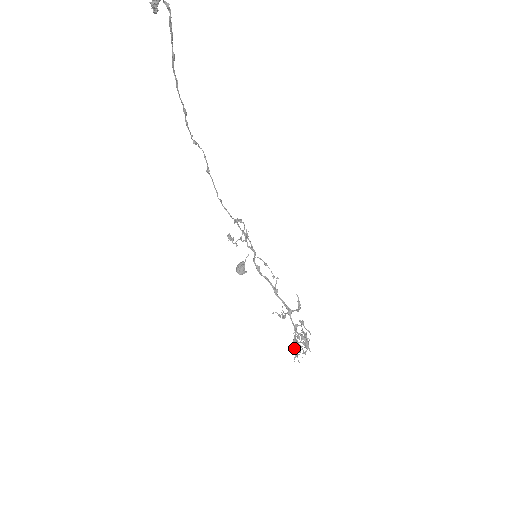
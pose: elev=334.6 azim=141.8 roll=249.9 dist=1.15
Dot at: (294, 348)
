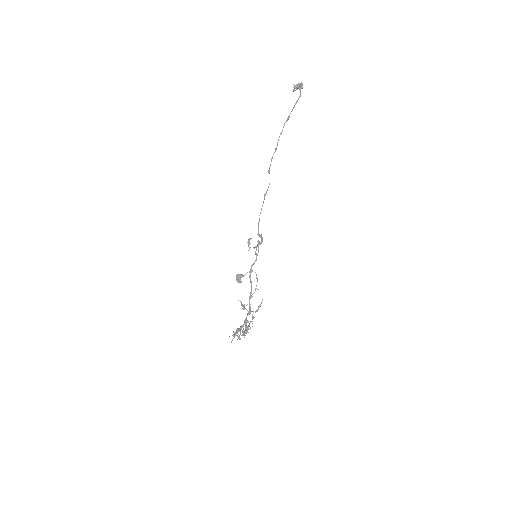
Dot at: occluded
